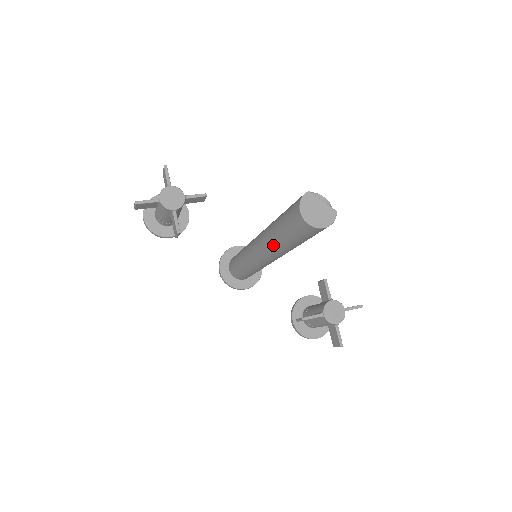
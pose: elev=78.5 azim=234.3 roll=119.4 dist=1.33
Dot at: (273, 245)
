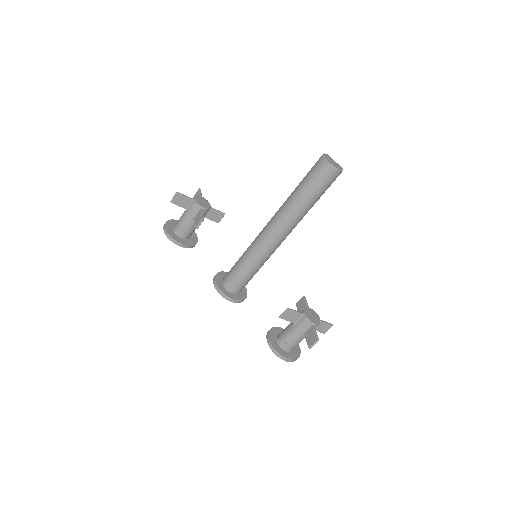
Dot at: (289, 207)
